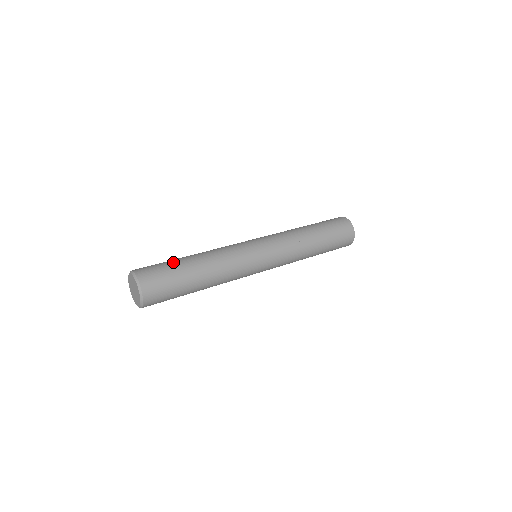
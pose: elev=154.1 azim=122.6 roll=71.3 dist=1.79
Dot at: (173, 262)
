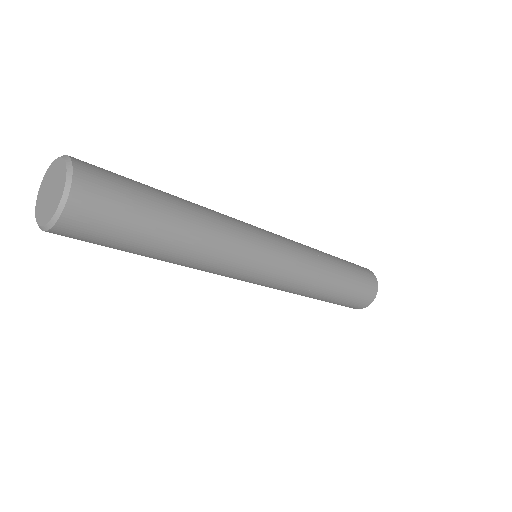
Dot at: occluded
